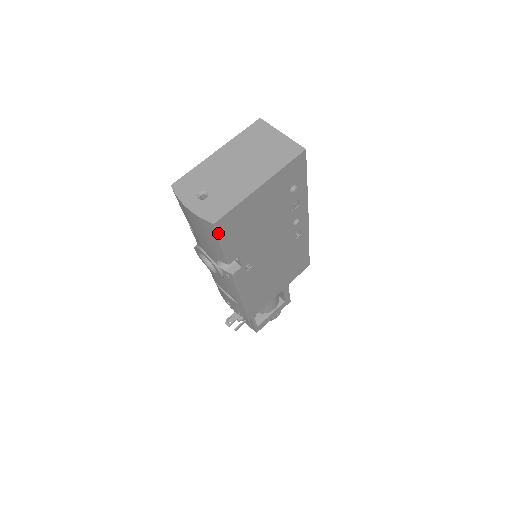
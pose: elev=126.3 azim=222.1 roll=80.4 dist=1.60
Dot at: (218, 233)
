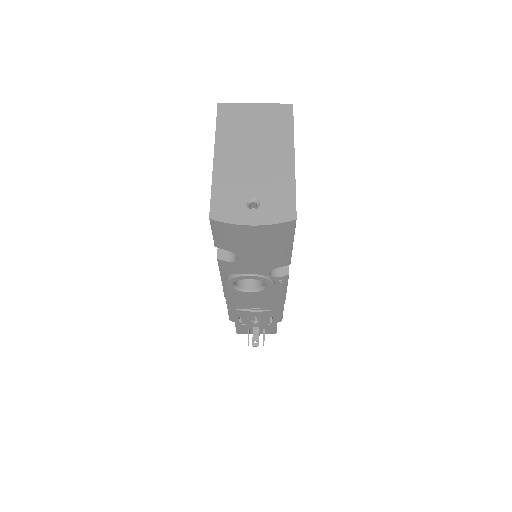
Dot at: (294, 229)
